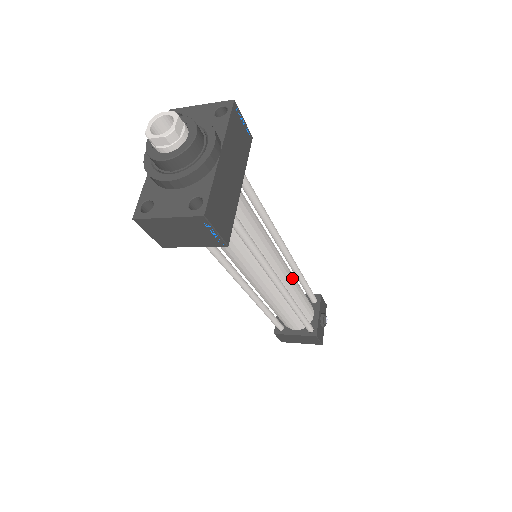
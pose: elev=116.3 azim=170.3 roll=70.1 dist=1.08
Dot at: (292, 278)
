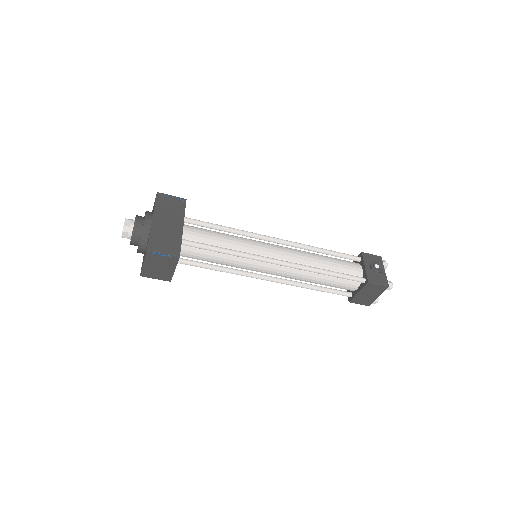
Dot at: (299, 254)
